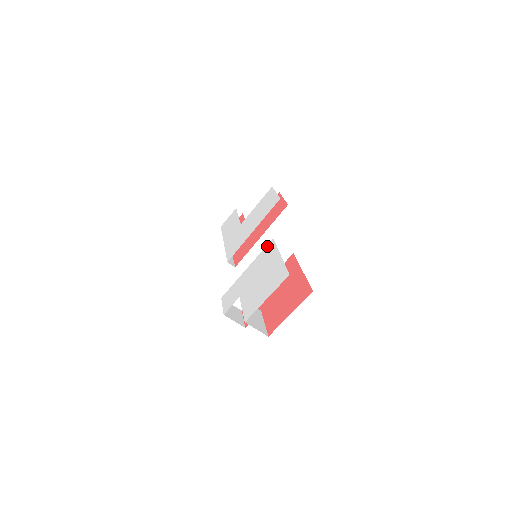
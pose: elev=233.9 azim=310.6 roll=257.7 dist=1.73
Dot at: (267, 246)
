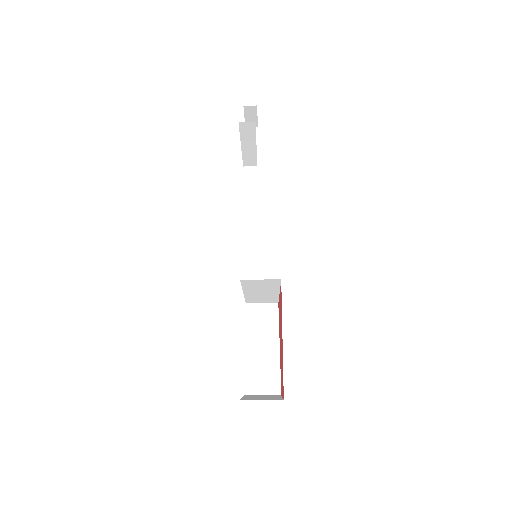
Dot at: occluded
